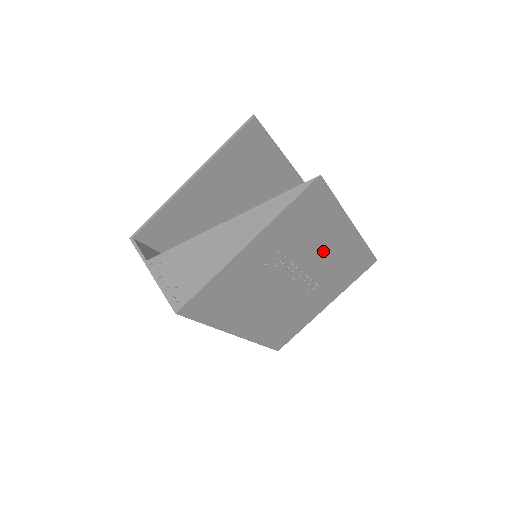
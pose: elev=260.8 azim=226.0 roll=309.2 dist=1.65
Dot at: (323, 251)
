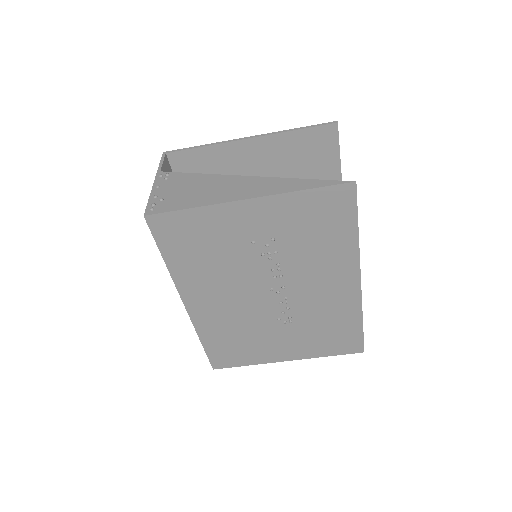
Dot at: (316, 282)
